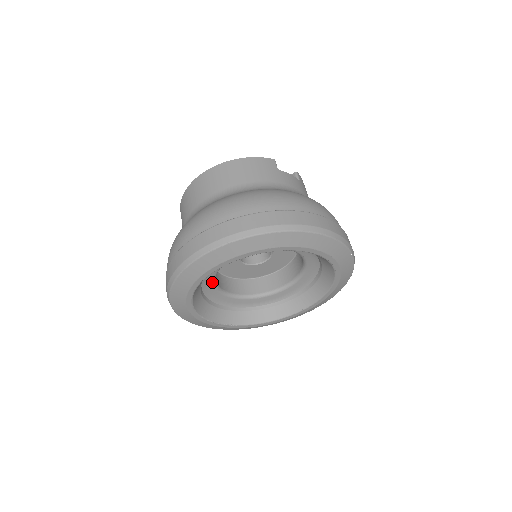
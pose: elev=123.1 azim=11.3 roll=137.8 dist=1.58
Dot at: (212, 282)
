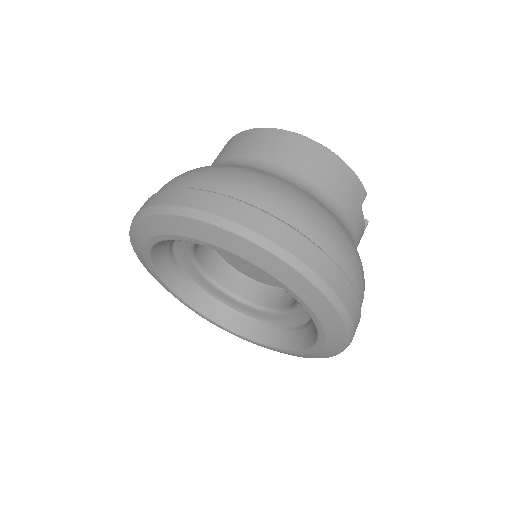
Dot at: occluded
